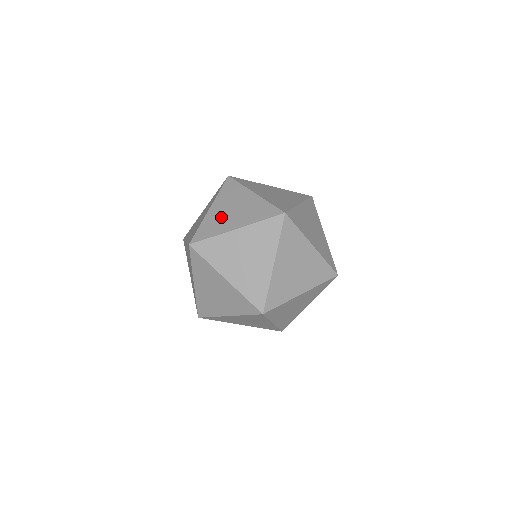
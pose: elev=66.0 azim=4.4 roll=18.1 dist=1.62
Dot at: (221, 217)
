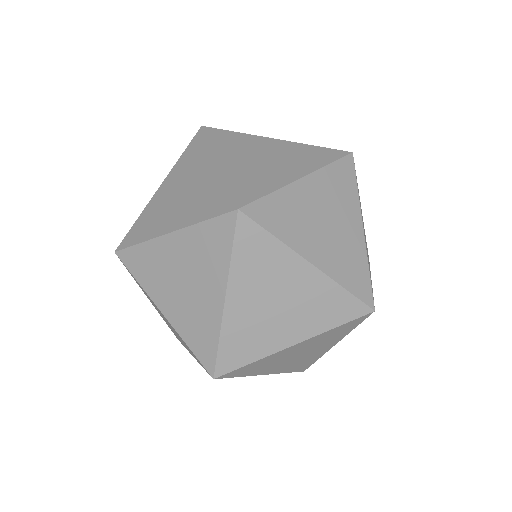
Dot at: (258, 322)
